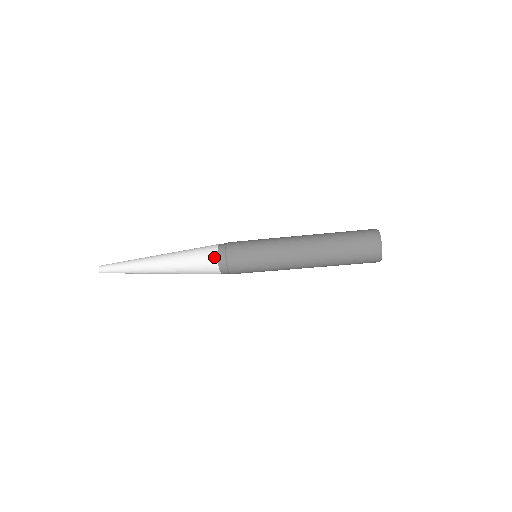
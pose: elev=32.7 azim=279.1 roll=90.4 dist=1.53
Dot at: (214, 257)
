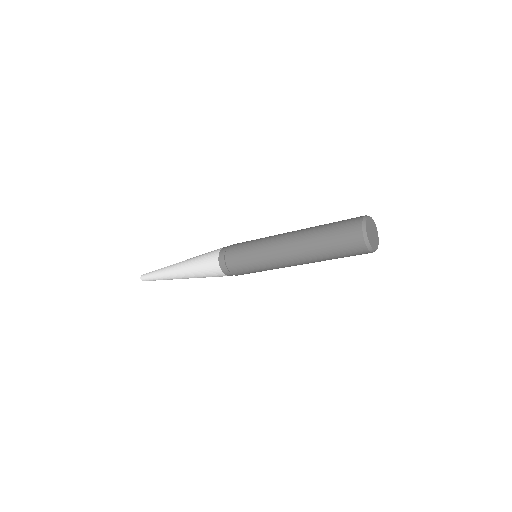
Dot at: (218, 251)
